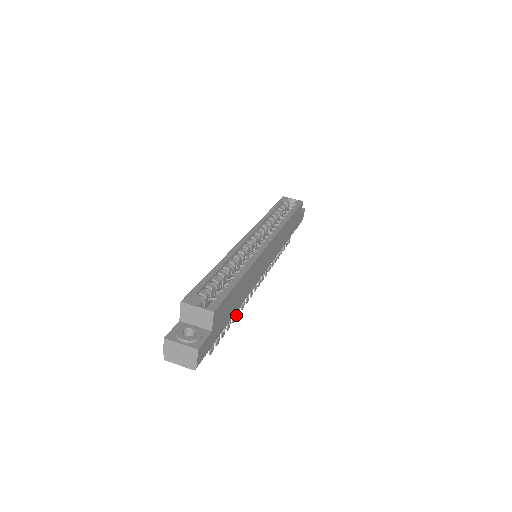
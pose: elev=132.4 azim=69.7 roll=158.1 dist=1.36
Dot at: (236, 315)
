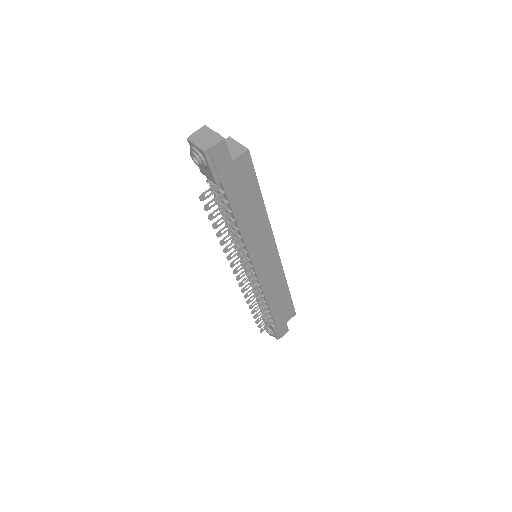
Dot at: (221, 240)
